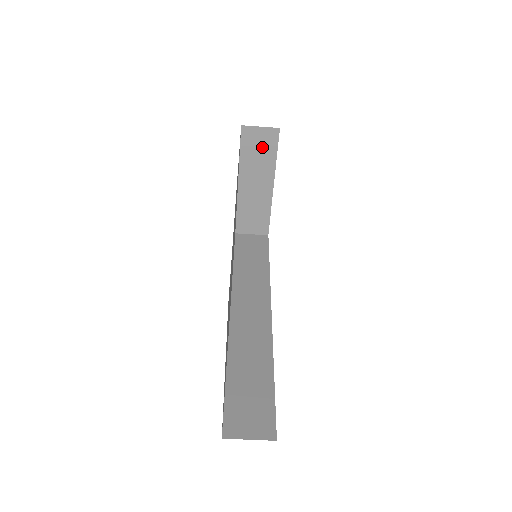
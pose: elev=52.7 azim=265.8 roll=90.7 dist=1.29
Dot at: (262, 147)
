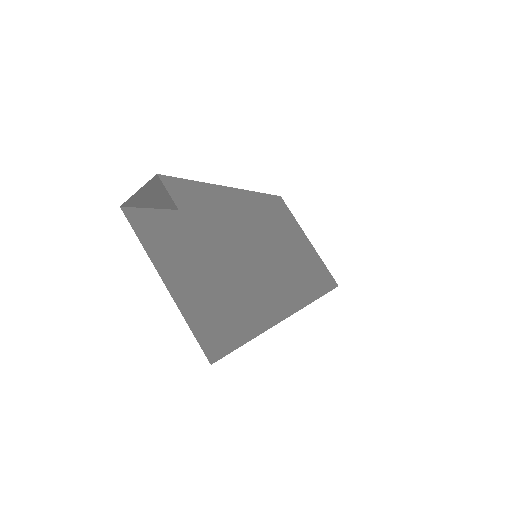
Dot at: occluded
